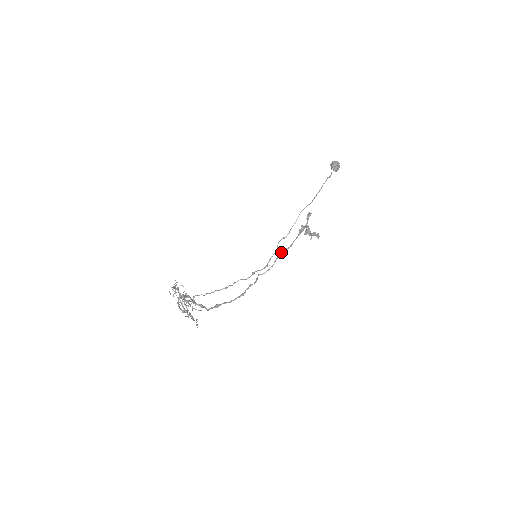
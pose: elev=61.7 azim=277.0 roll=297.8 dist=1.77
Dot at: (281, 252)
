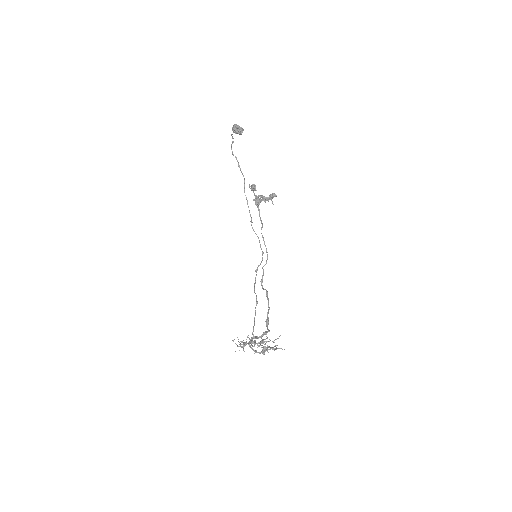
Dot at: occluded
